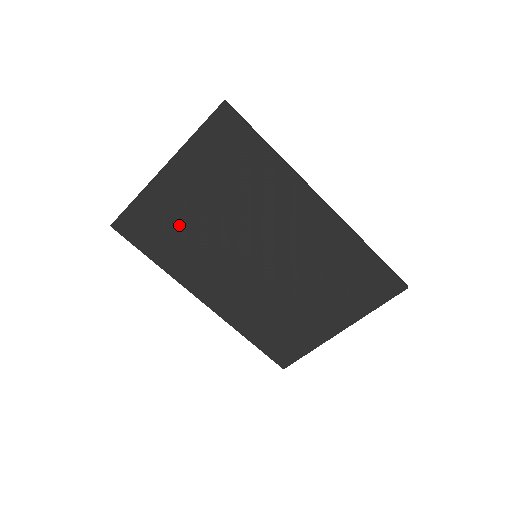
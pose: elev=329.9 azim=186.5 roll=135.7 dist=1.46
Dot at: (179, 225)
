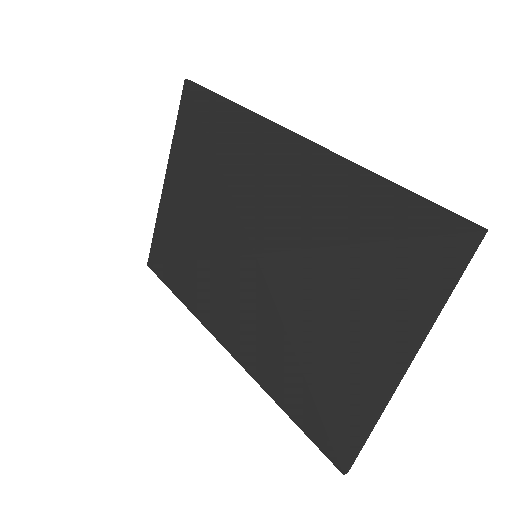
Dot at: (186, 241)
